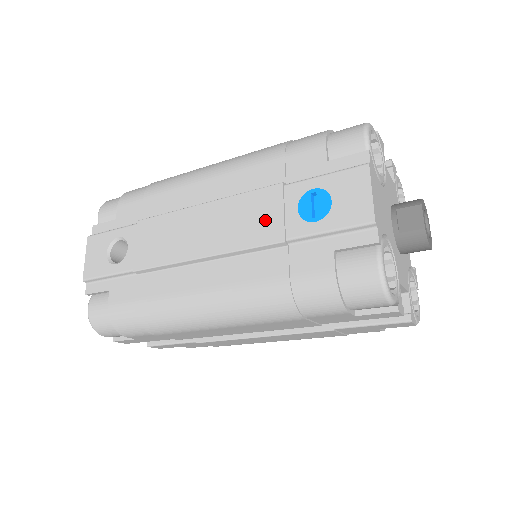
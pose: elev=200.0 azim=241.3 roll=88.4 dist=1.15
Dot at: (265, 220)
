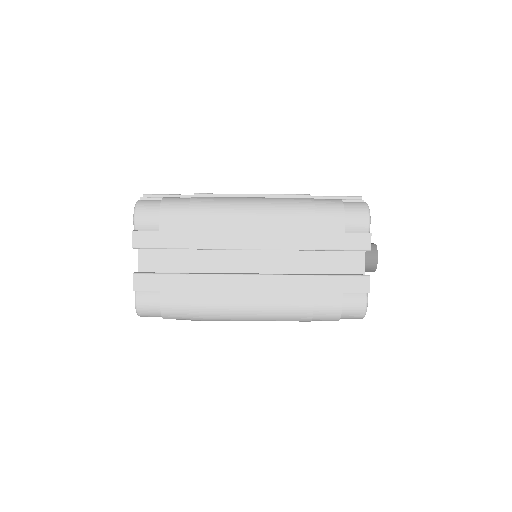
Dot at: occluded
